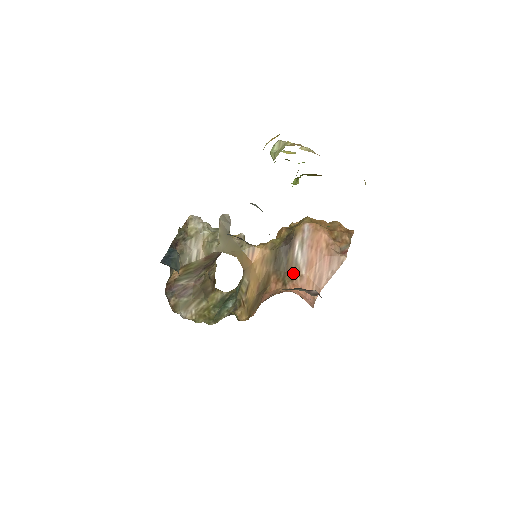
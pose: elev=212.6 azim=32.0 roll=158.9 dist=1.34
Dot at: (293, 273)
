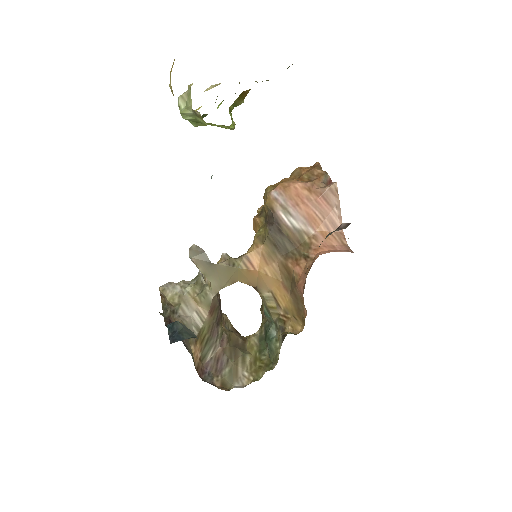
Dot at: (304, 242)
